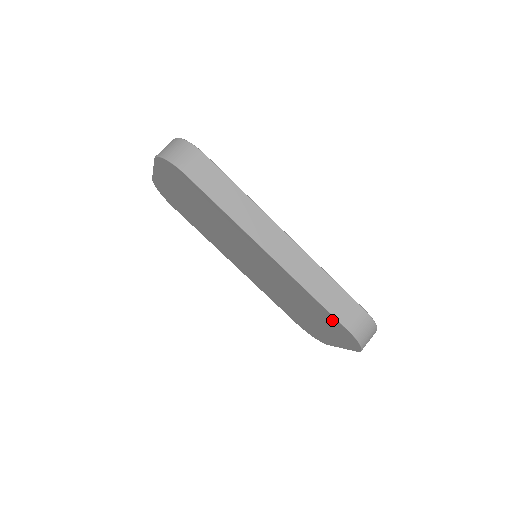
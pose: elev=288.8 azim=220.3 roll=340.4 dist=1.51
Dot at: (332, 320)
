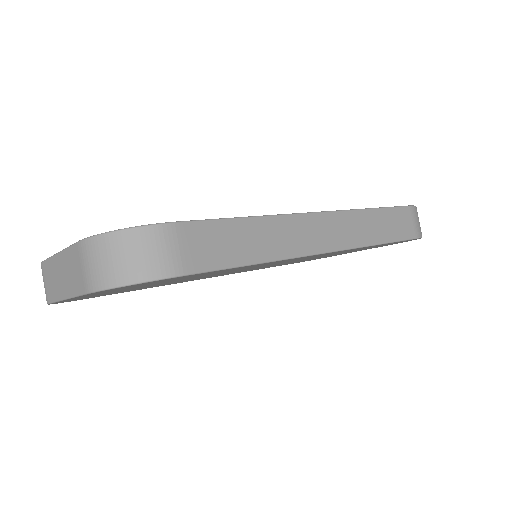
Dot at: occluded
